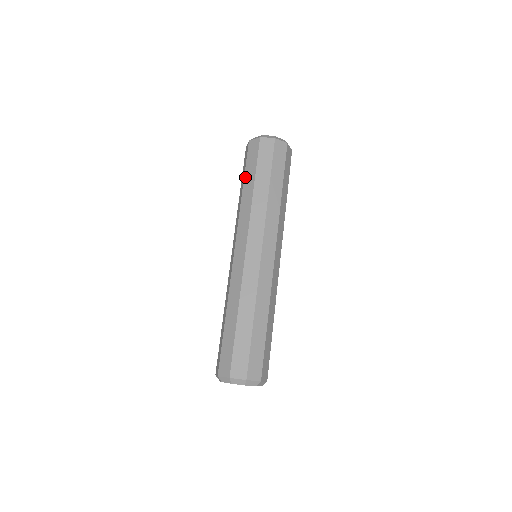
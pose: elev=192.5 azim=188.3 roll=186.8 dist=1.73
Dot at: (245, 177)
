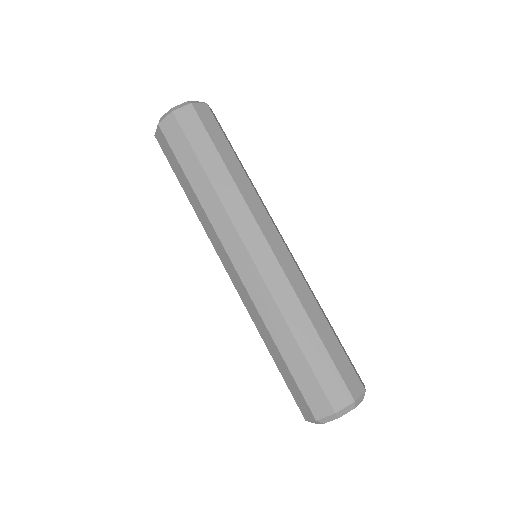
Dot at: (185, 170)
